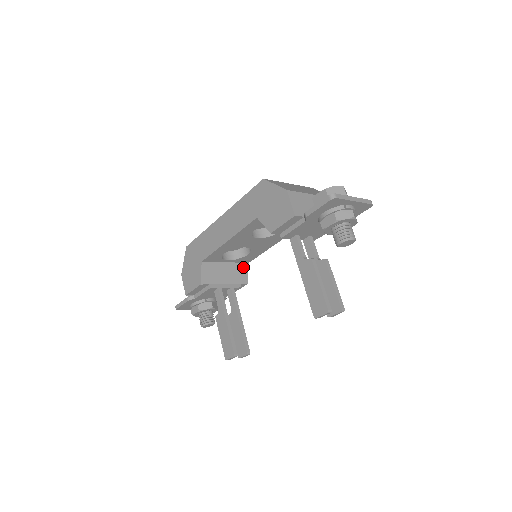
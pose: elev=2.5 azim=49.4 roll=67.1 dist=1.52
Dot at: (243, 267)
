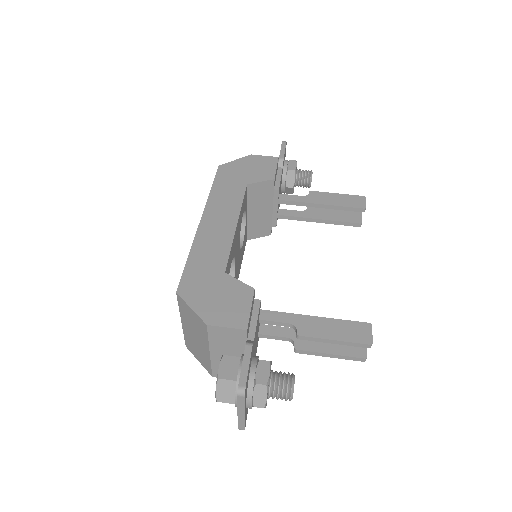
Dot at: occluded
